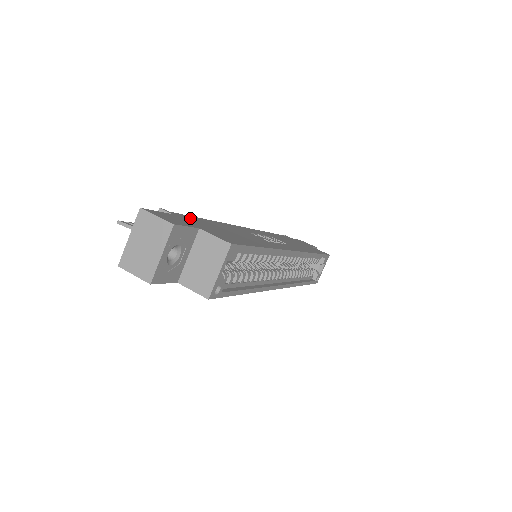
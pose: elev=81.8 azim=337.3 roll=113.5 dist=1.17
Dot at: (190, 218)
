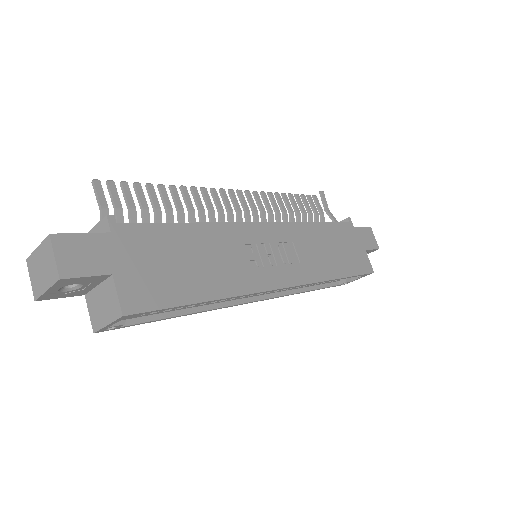
Dot at: (142, 234)
